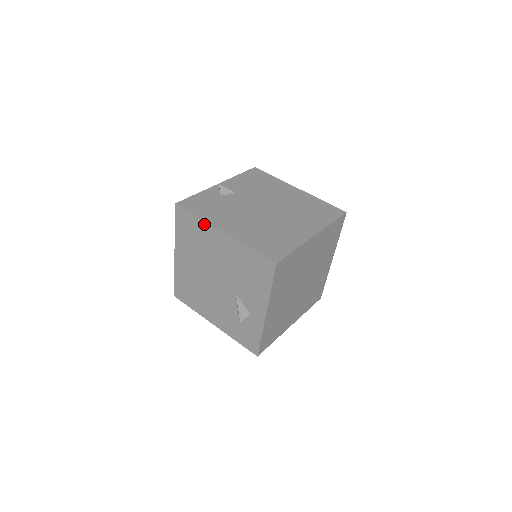
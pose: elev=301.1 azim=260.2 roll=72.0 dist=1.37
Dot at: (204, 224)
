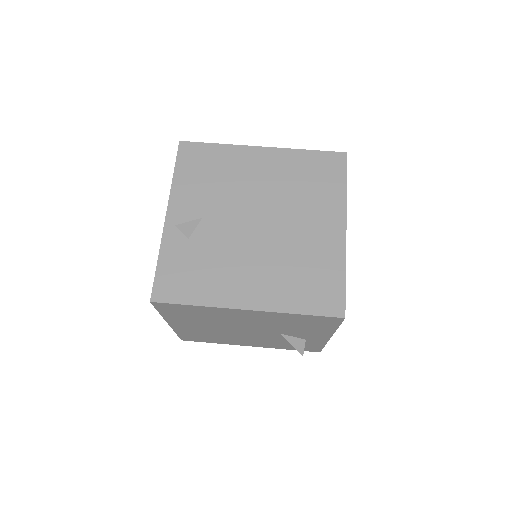
Dot at: (211, 309)
